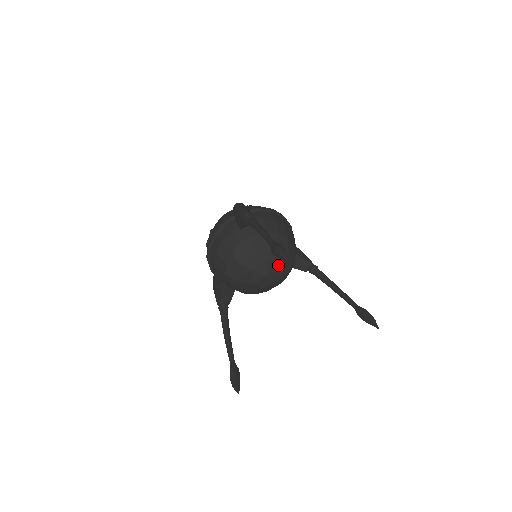
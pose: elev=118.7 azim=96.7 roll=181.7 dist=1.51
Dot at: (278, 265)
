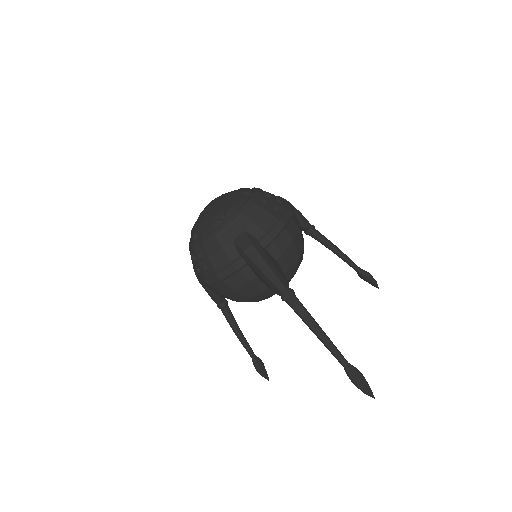
Dot at: (293, 276)
